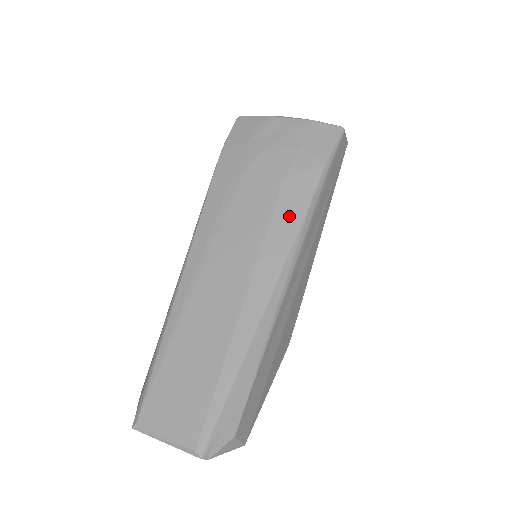
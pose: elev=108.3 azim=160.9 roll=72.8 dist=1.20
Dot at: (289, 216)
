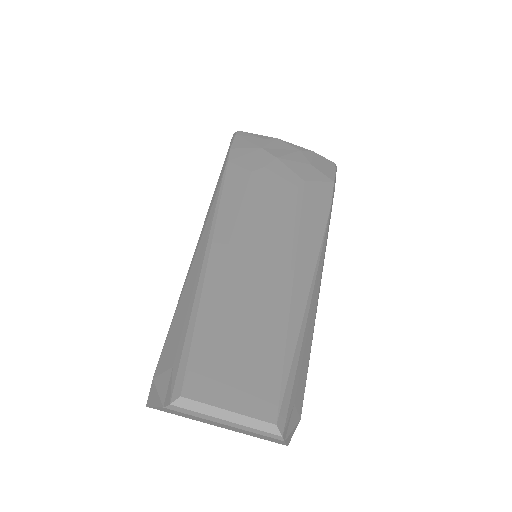
Dot at: (317, 211)
